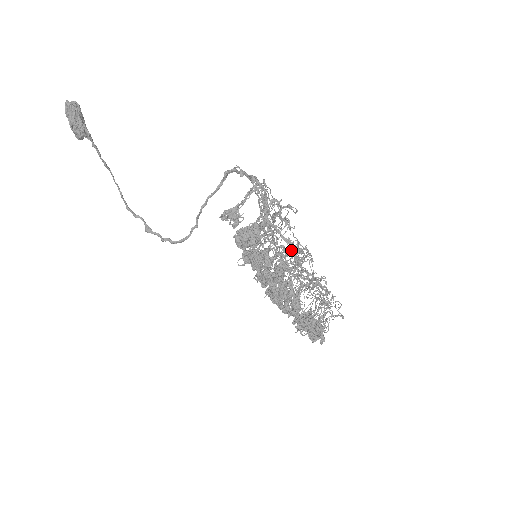
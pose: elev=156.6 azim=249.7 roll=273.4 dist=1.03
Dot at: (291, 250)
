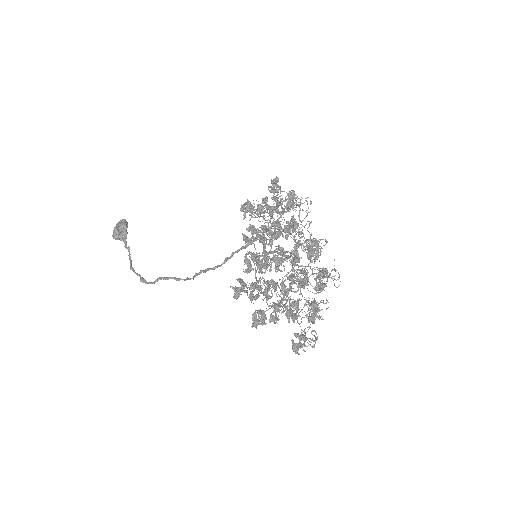
Dot at: occluded
